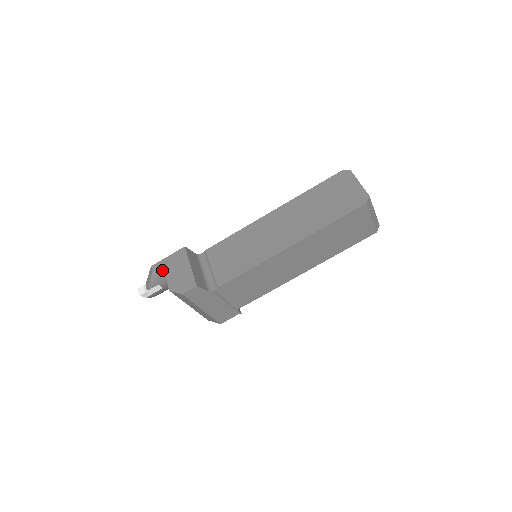
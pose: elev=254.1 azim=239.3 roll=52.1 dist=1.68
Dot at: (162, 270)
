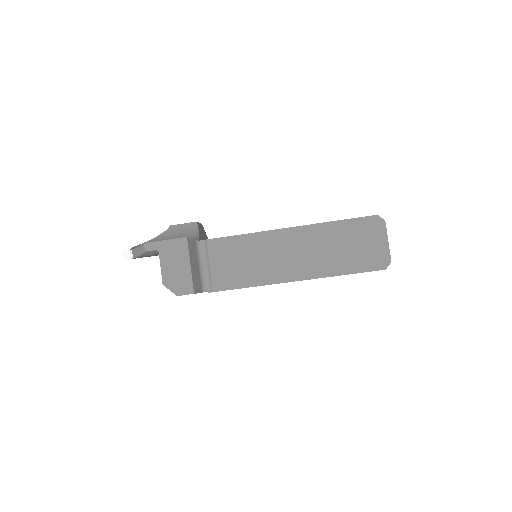
Dot at: (156, 252)
